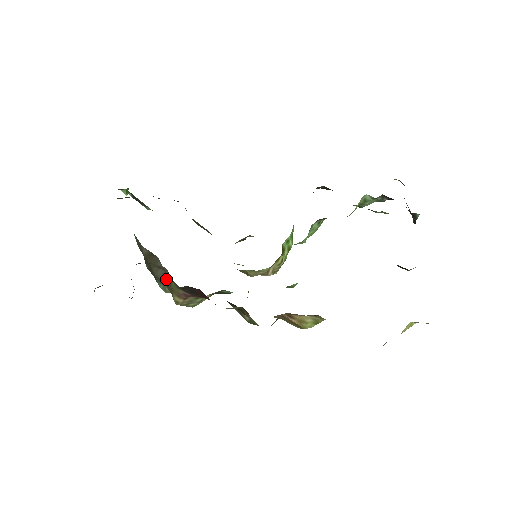
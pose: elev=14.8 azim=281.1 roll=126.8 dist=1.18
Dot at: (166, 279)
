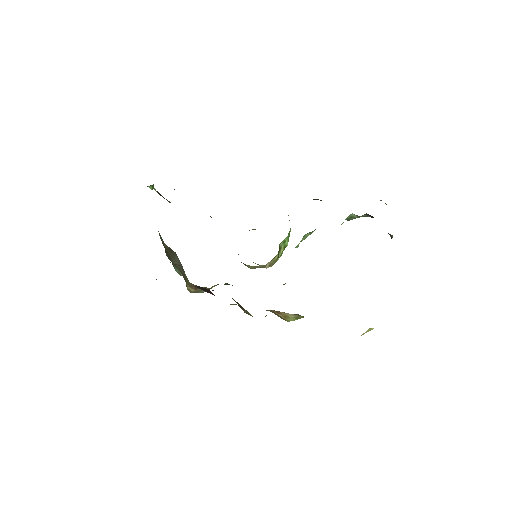
Dot at: (182, 270)
